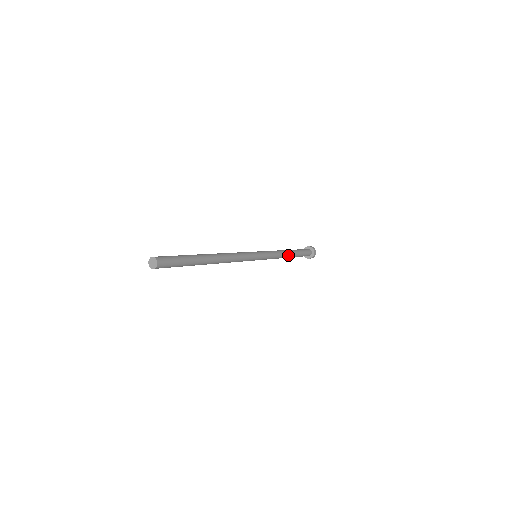
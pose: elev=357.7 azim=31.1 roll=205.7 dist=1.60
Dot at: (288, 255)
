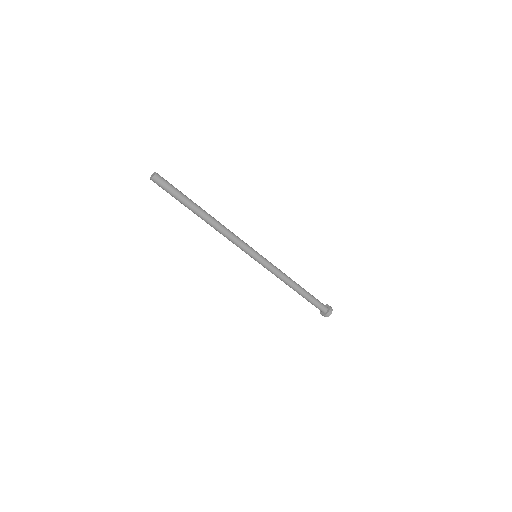
Dot at: (295, 283)
